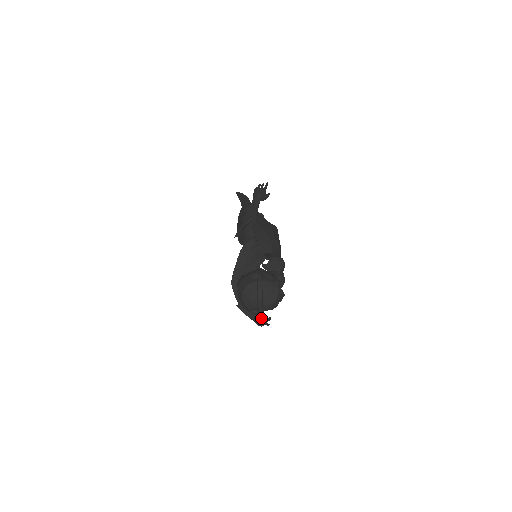
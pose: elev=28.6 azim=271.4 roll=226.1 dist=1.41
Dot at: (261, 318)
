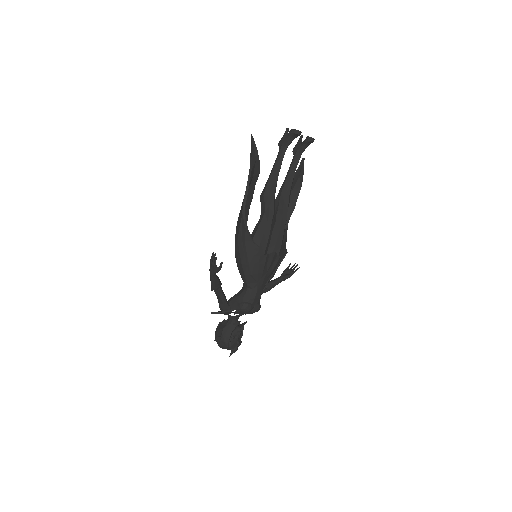
Dot at: (283, 277)
